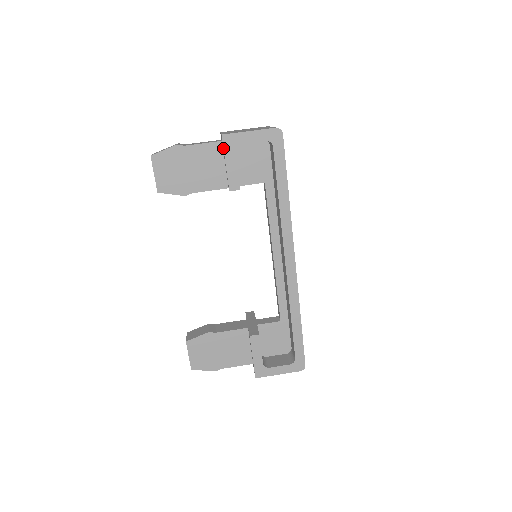
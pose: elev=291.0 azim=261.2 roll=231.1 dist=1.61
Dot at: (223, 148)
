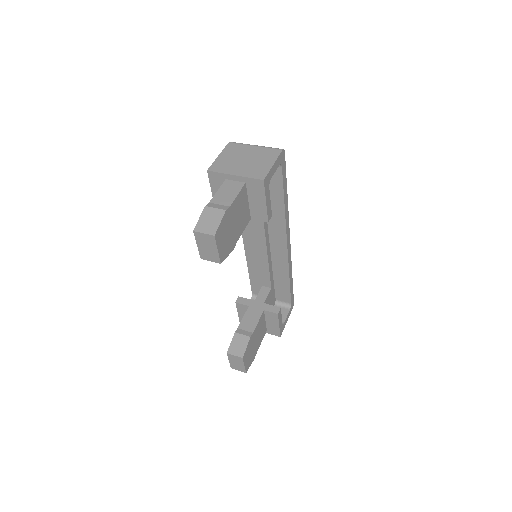
Dot at: (265, 191)
